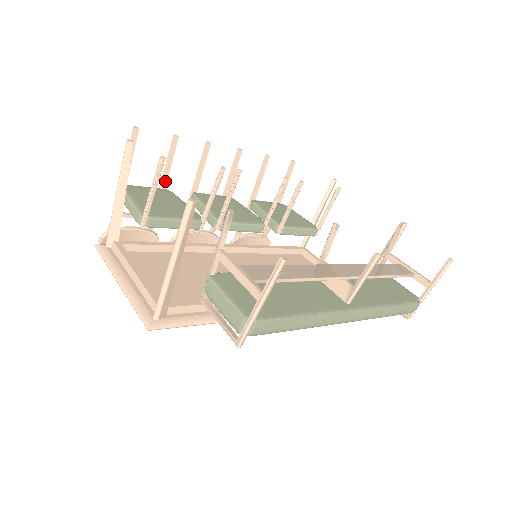
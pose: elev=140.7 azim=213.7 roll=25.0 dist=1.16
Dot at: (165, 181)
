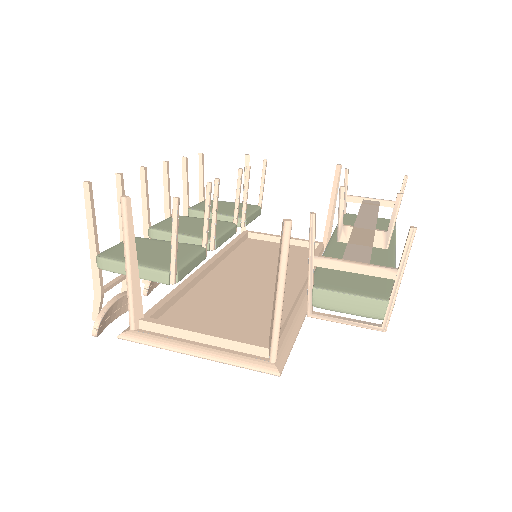
Dot at: occluded
